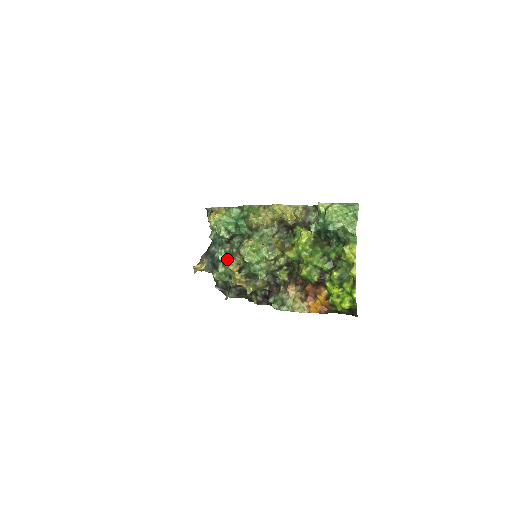
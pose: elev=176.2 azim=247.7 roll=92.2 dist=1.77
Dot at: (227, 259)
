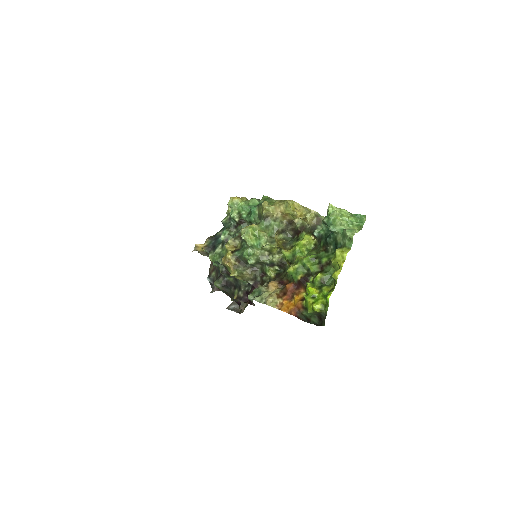
Dot at: occluded
